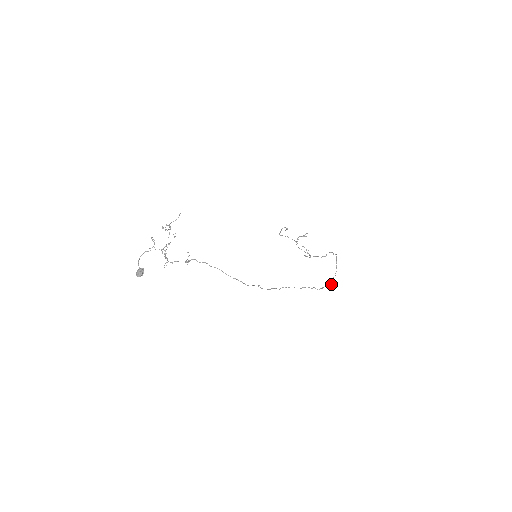
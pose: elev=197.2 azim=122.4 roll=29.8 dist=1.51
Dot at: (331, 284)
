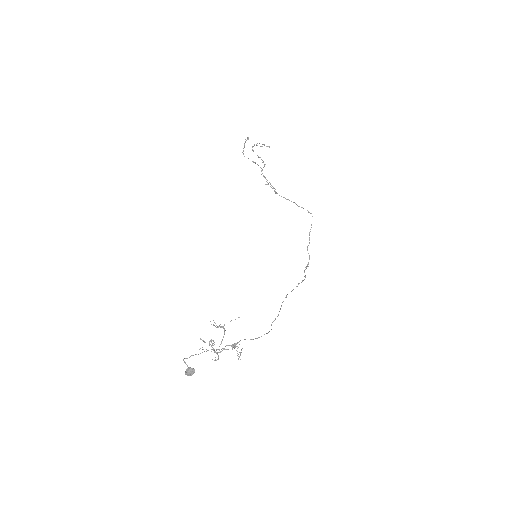
Dot at: occluded
